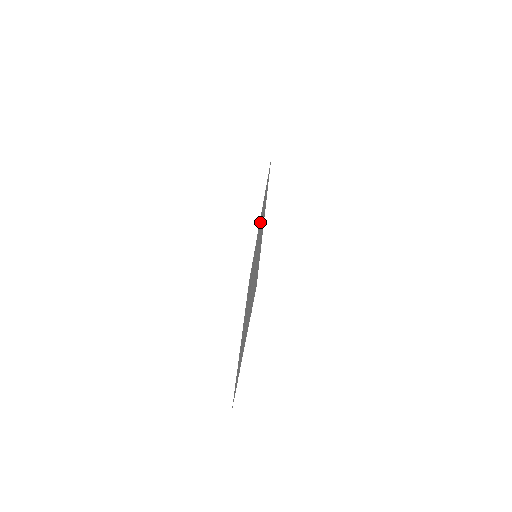
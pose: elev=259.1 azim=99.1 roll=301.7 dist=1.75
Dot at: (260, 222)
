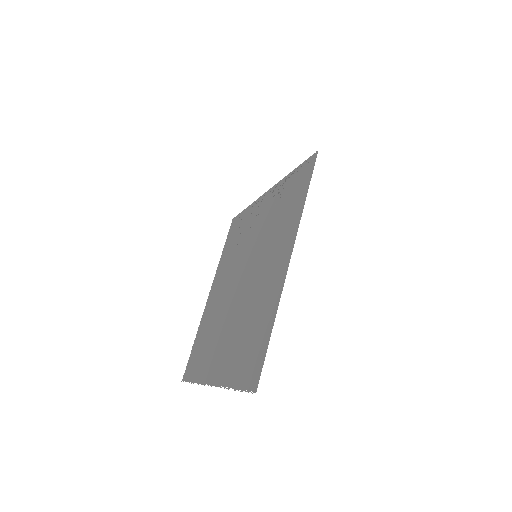
Dot at: (273, 206)
